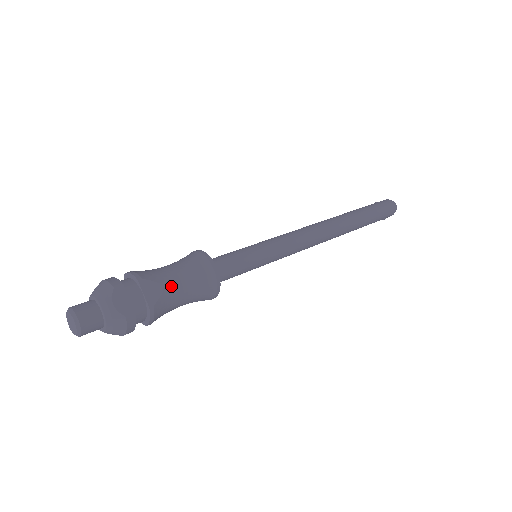
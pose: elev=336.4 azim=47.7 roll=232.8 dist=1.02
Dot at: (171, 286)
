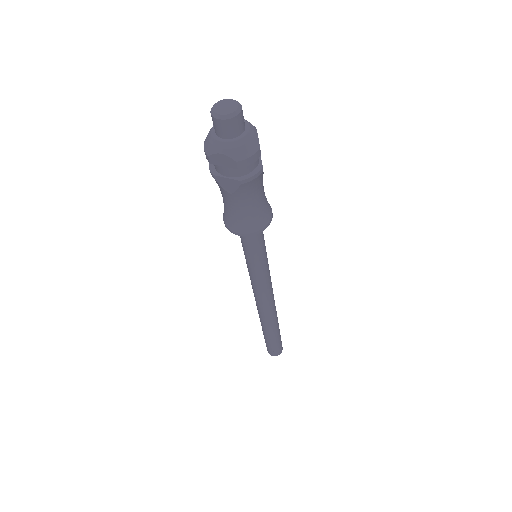
Dot at: occluded
